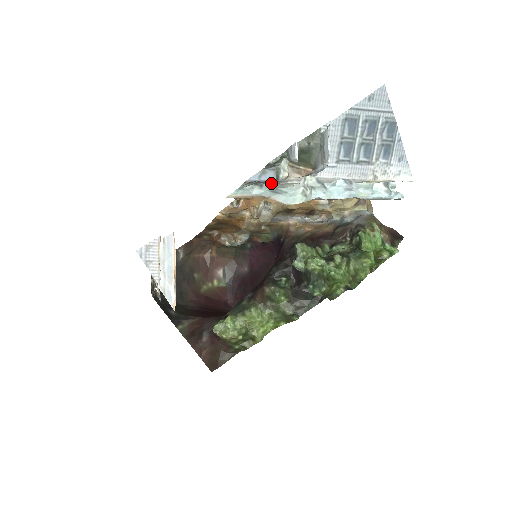
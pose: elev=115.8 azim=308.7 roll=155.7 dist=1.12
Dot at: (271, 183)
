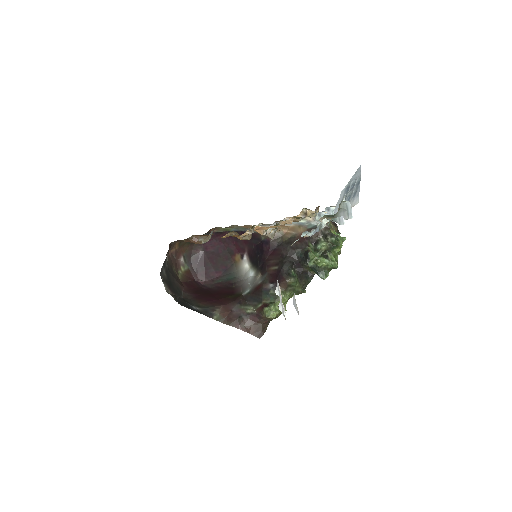
Dot at: (316, 232)
